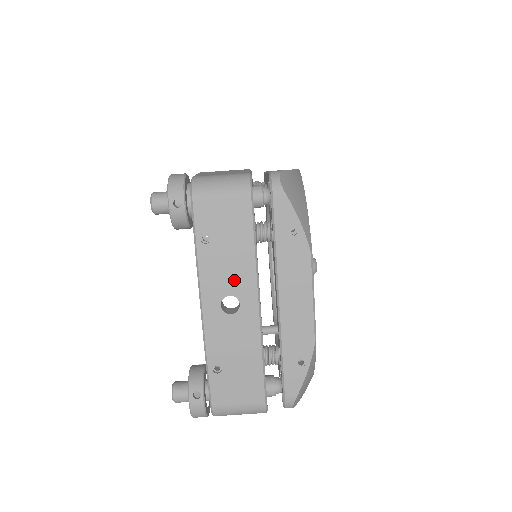
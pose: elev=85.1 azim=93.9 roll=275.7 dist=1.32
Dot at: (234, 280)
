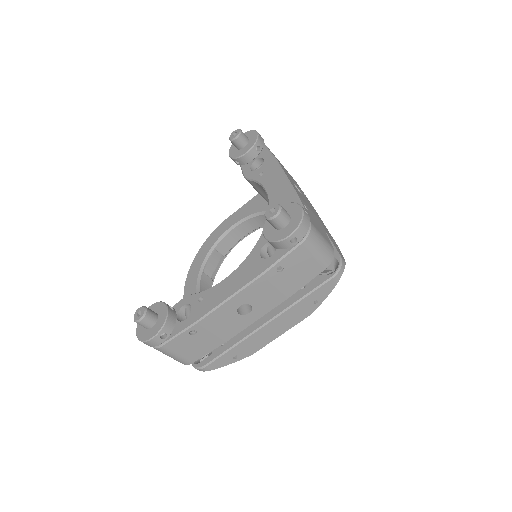
Dot at: (263, 300)
